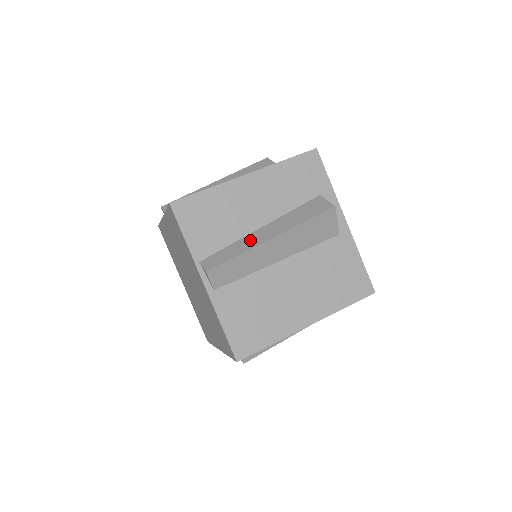
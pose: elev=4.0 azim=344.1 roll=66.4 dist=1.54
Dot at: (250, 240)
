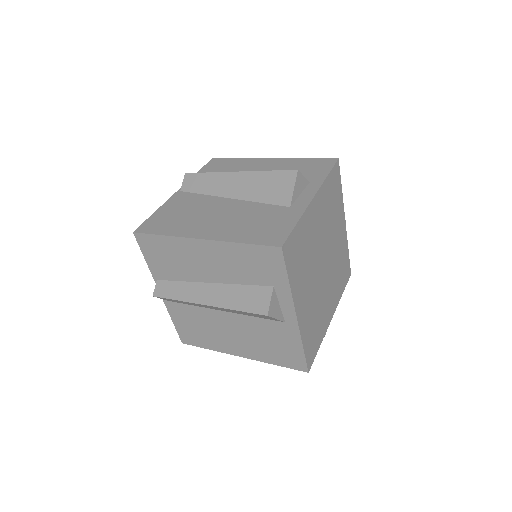
Dot at: (193, 290)
